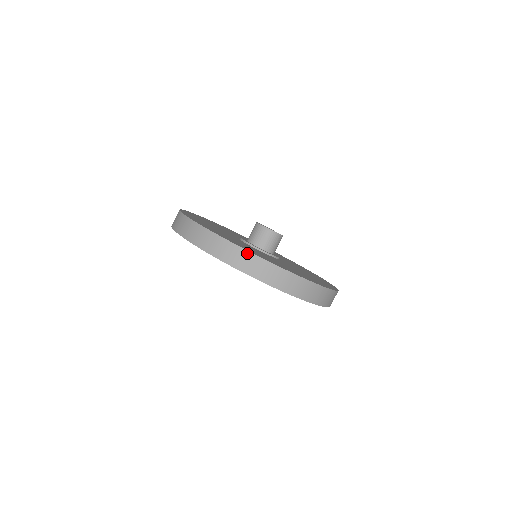
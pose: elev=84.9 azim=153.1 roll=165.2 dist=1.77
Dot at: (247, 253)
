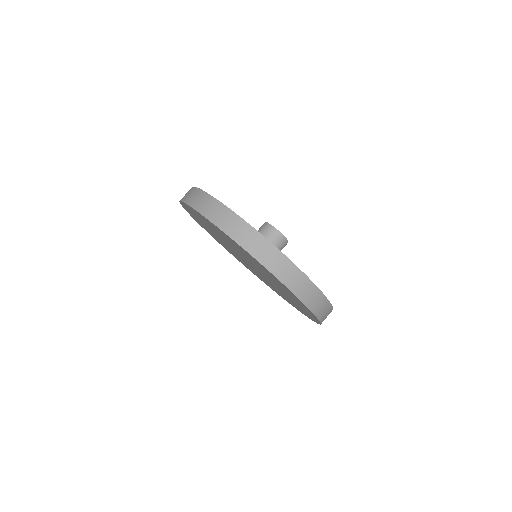
Dot at: (215, 201)
